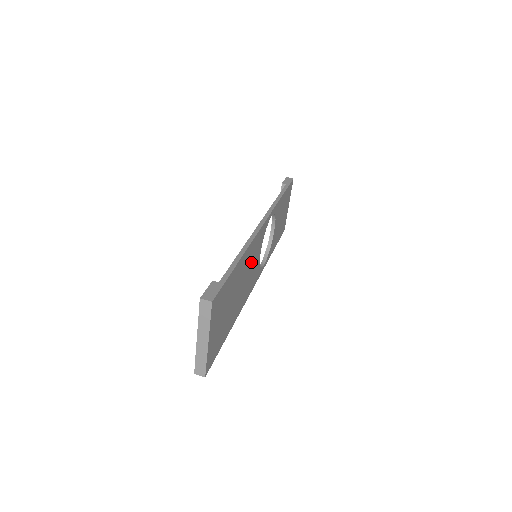
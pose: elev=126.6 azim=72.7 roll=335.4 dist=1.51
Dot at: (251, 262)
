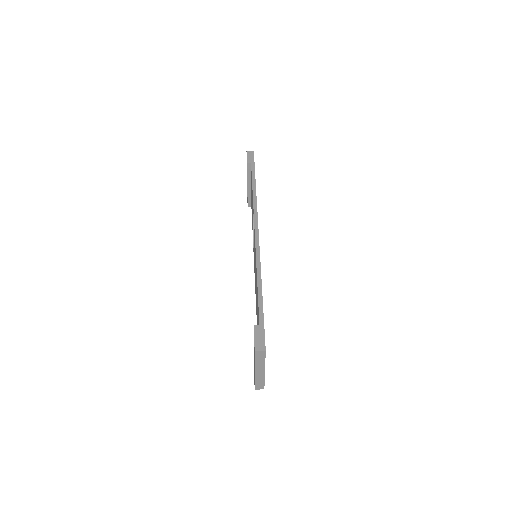
Dot at: occluded
